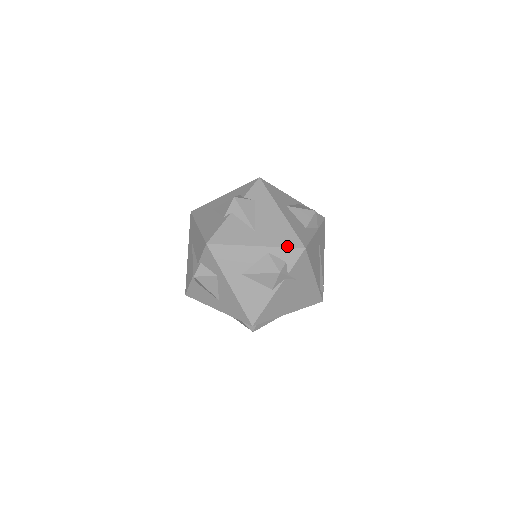
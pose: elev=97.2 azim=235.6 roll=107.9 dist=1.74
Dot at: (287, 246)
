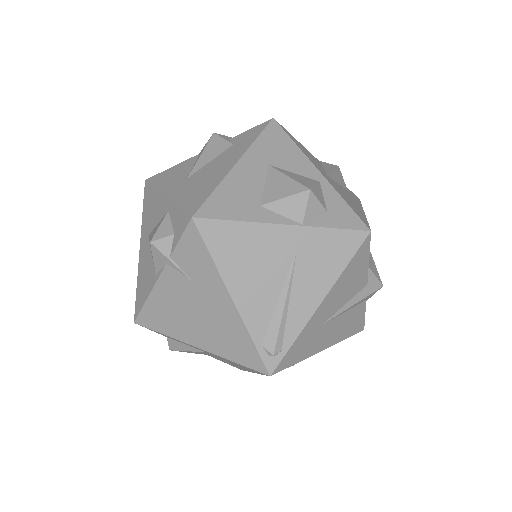
Dot at: (183, 206)
